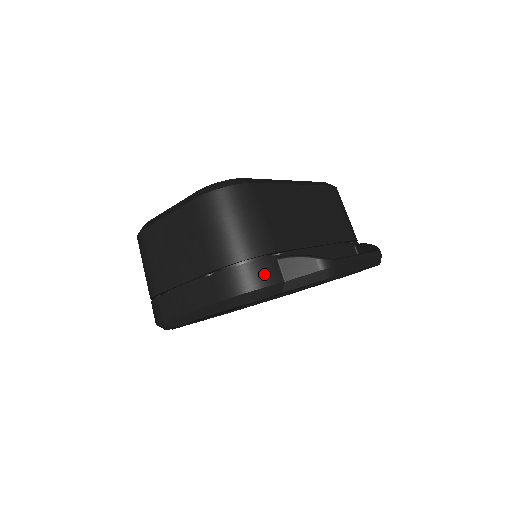
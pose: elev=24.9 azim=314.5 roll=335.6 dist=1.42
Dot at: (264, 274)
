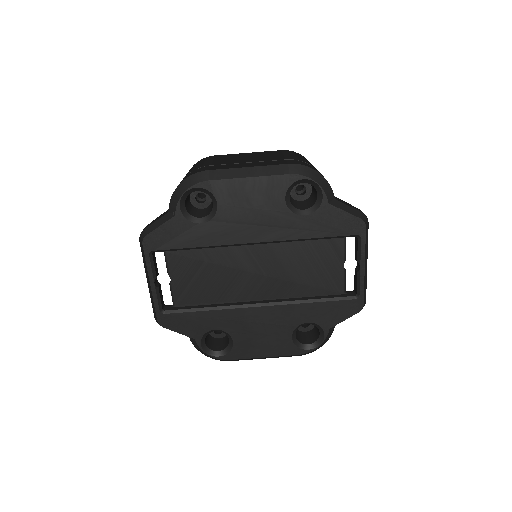
Dot at: occluded
